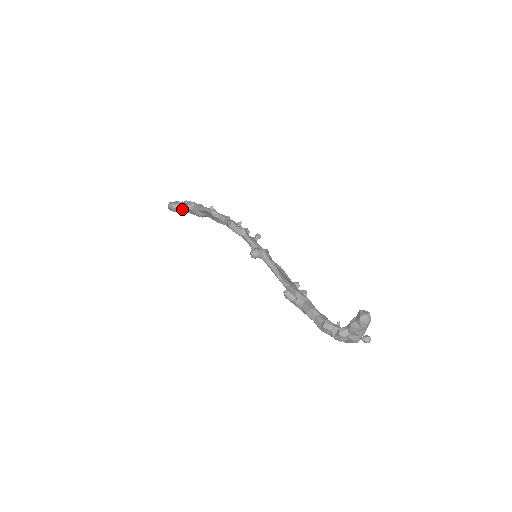
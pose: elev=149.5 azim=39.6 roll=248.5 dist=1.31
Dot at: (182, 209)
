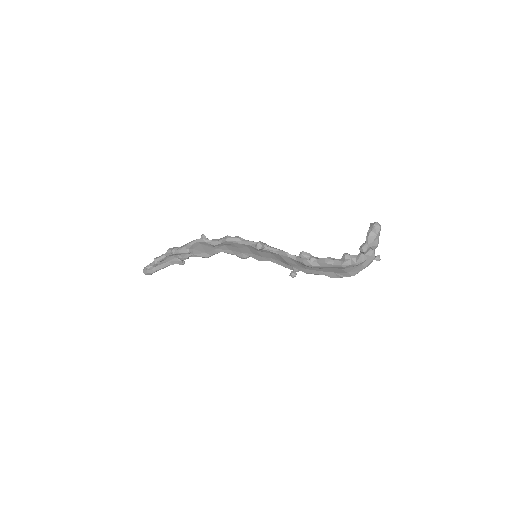
Dot at: (162, 264)
